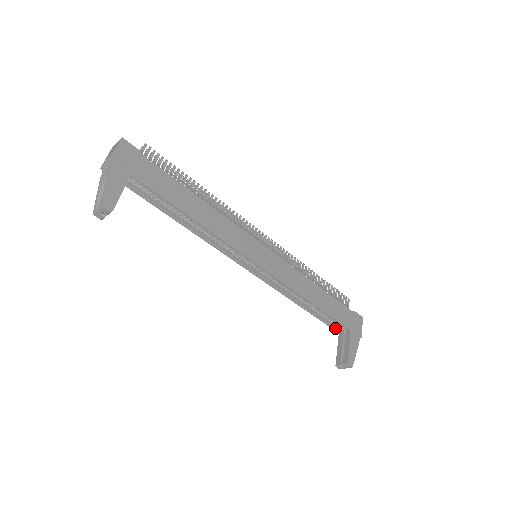
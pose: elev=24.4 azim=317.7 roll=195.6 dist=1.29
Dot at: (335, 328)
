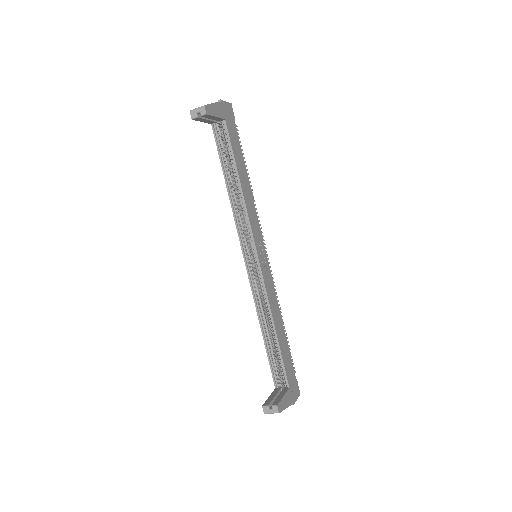
Dot at: (275, 380)
